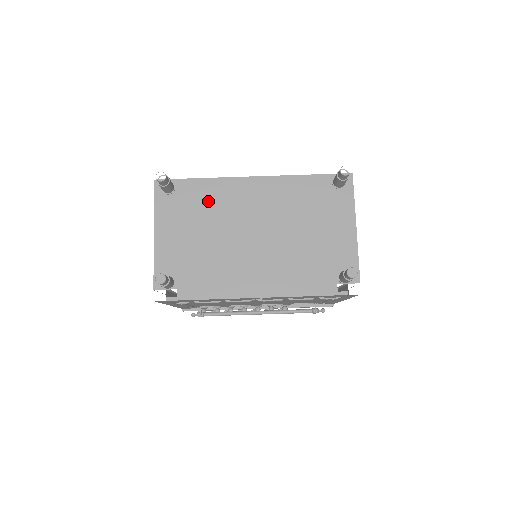
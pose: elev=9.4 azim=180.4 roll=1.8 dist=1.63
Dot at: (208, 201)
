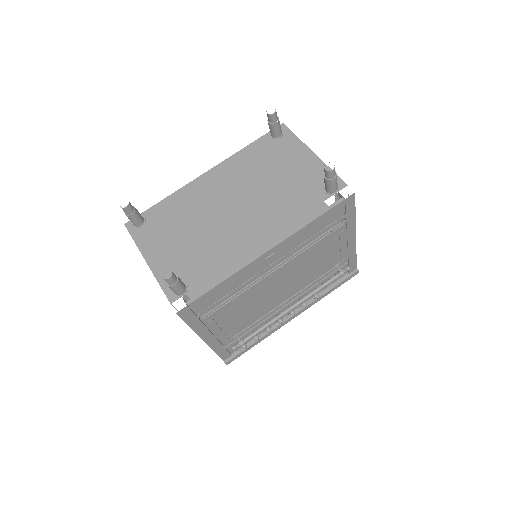
Dot at: (179, 211)
